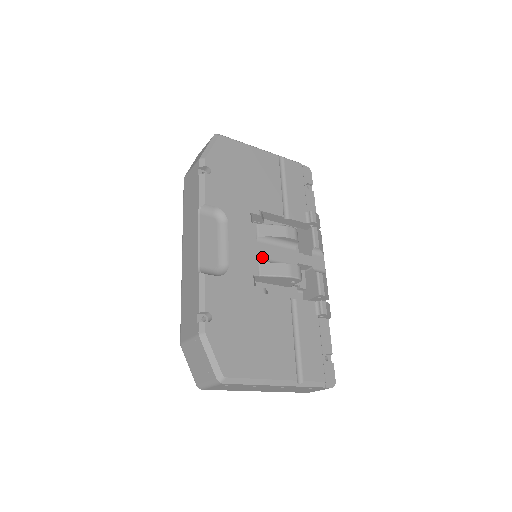
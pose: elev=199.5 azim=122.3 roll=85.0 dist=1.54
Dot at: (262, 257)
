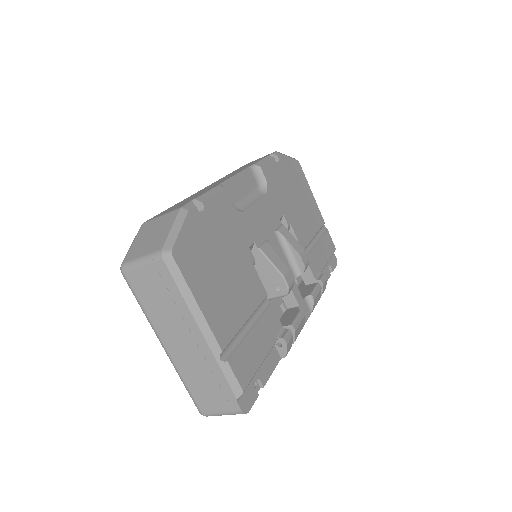
Dot at: (270, 244)
